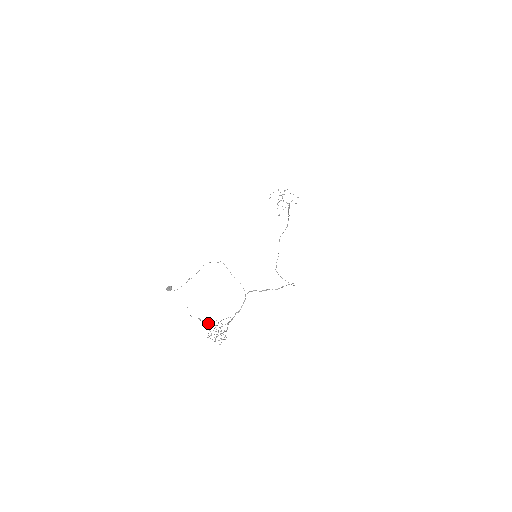
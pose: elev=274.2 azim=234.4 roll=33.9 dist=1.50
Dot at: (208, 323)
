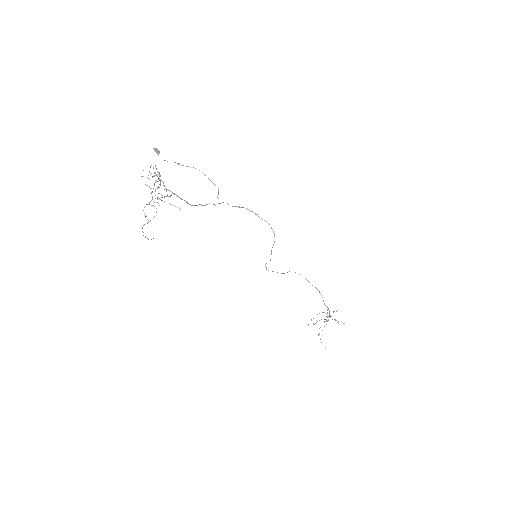
Dot at: occluded
